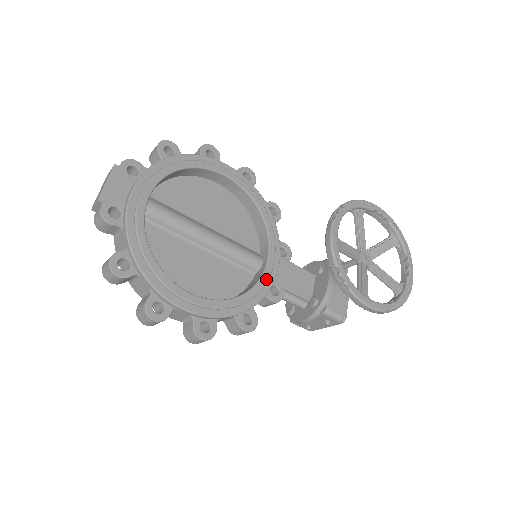
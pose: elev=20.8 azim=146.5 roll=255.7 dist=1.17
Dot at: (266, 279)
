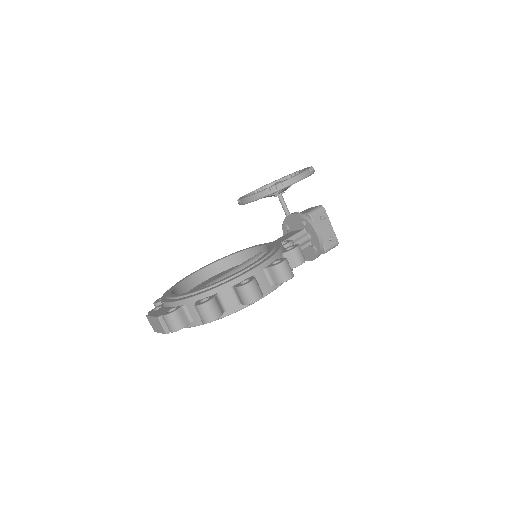
Dot at: occluded
